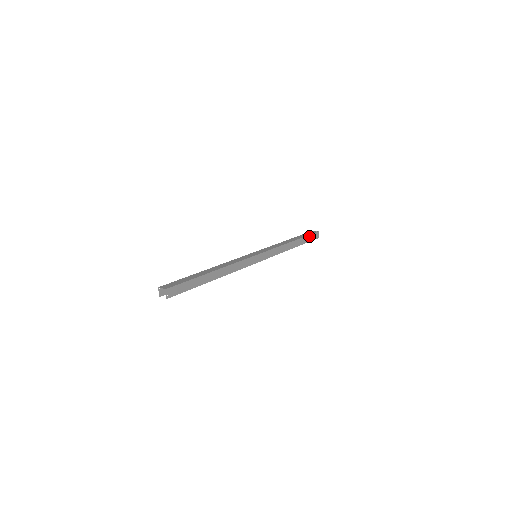
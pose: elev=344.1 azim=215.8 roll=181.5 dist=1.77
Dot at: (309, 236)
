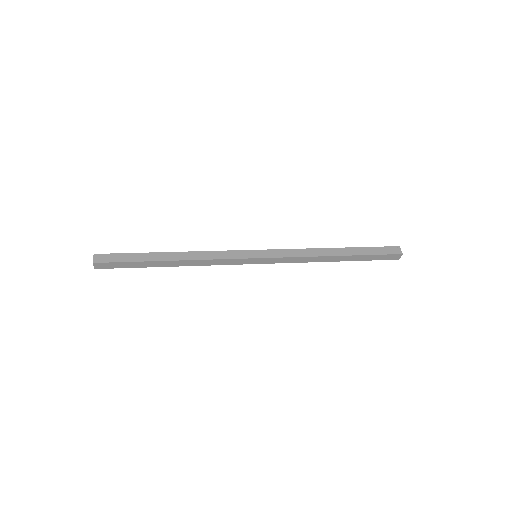
Dot at: (376, 255)
